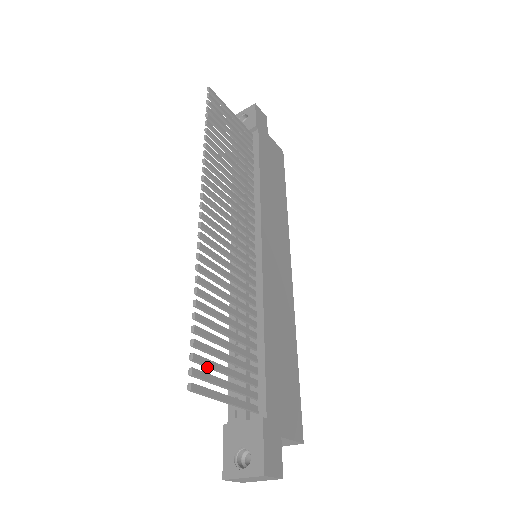
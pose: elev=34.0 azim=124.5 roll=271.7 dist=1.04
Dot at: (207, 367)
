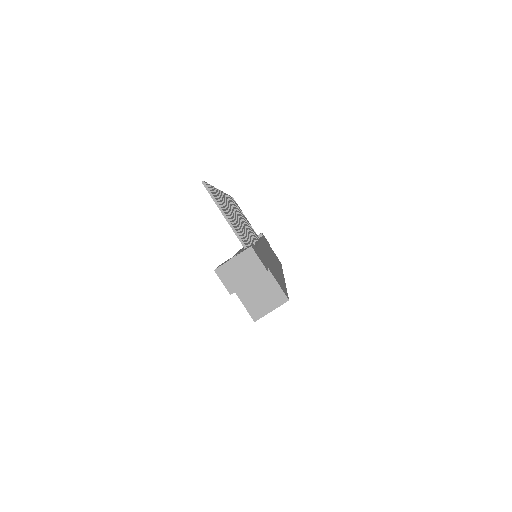
Dot at: occluded
